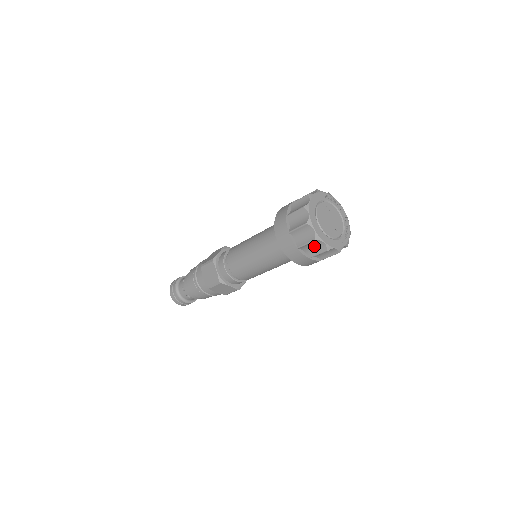
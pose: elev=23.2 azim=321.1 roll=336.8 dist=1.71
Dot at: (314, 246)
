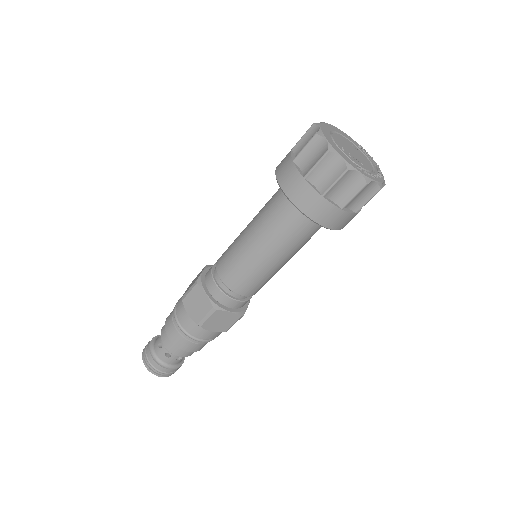
Dot at: (314, 154)
